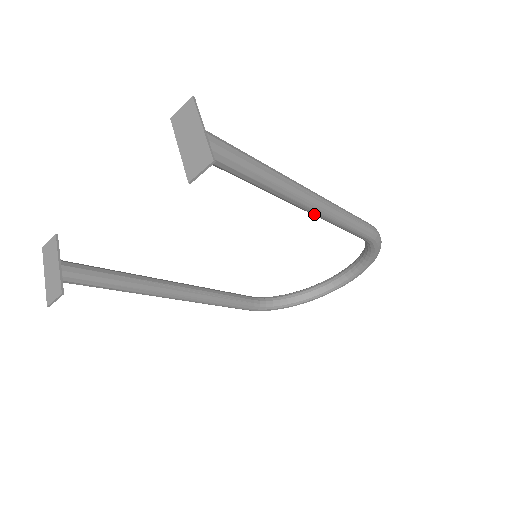
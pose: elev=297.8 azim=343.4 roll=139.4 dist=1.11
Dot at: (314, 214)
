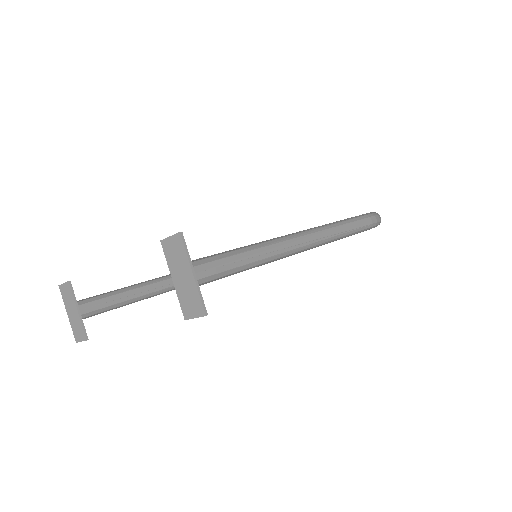
Dot at: occluded
